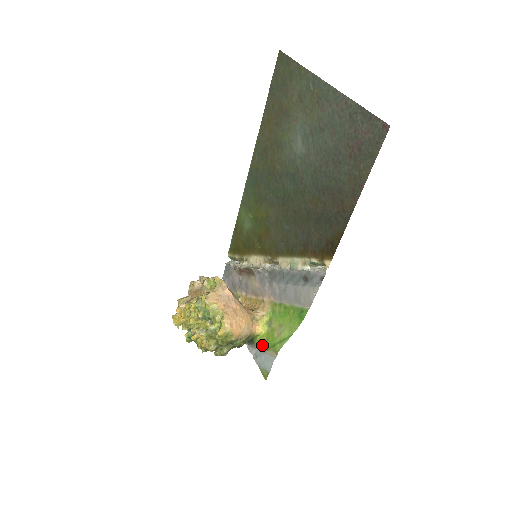
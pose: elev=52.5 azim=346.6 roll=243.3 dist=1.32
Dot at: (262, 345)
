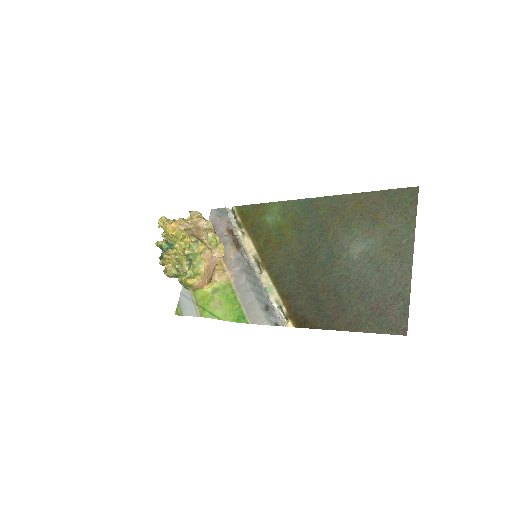
Dot at: (196, 296)
